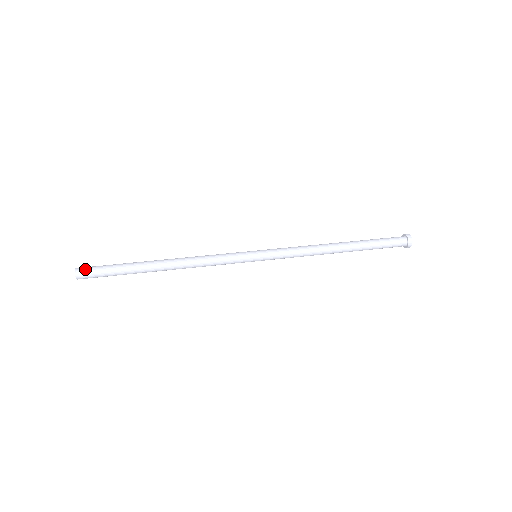
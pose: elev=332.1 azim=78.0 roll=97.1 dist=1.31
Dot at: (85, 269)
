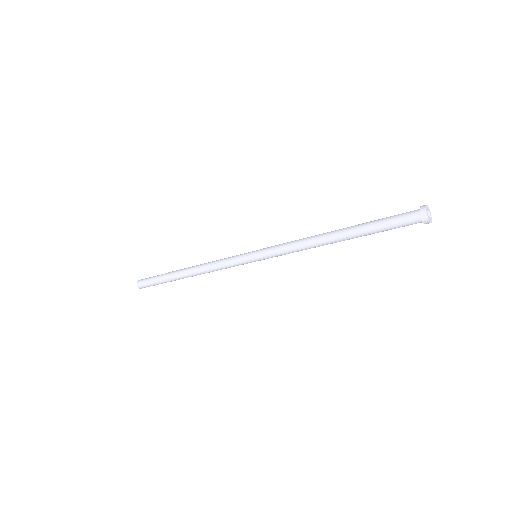
Dot at: (143, 279)
